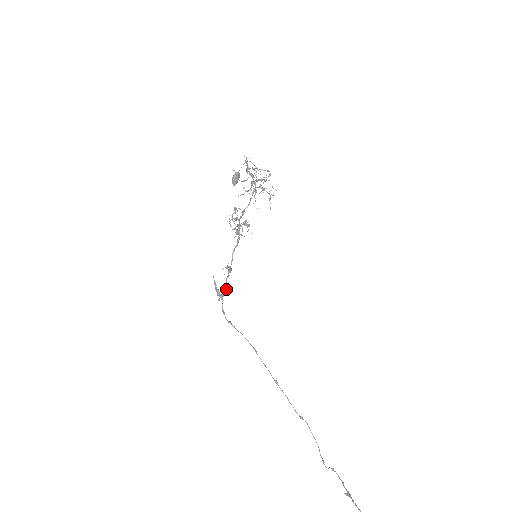
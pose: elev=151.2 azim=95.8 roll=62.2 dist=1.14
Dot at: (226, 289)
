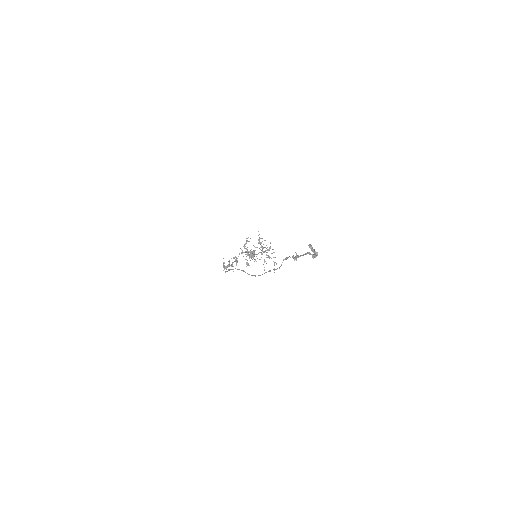
Dot at: (231, 264)
